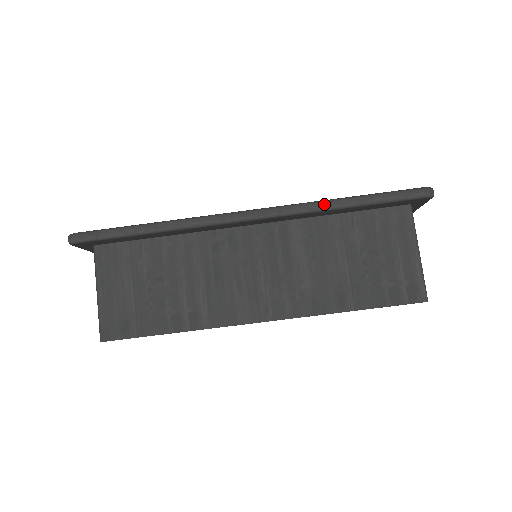
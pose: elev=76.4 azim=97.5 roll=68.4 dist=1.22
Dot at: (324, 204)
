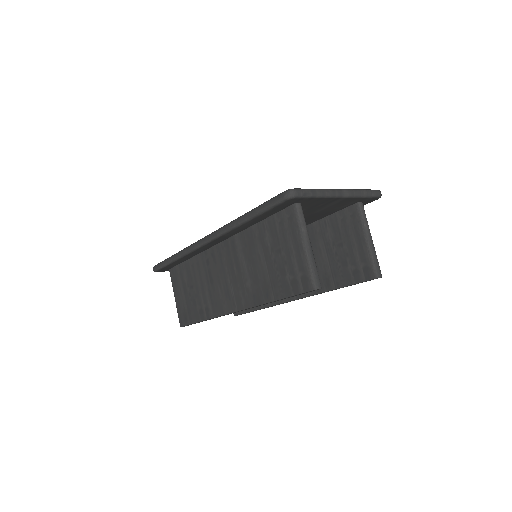
Dot at: (233, 223)
